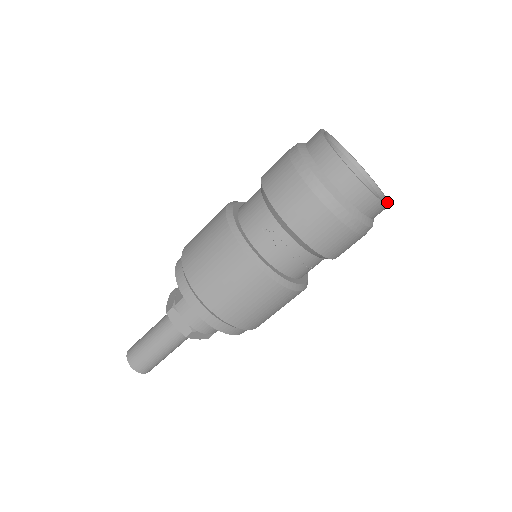
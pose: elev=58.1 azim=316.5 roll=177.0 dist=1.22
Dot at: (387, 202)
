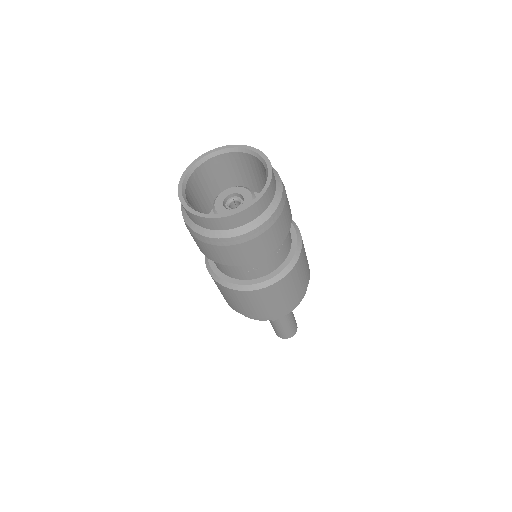
Dot at: (264, 158)
